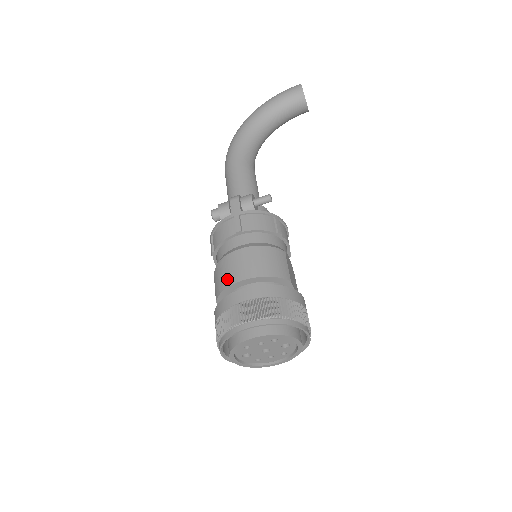
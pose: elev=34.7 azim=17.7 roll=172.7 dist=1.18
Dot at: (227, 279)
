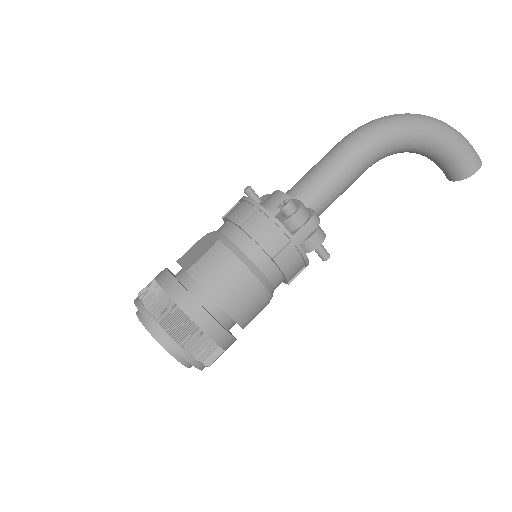
Dot at: (217, 287)
